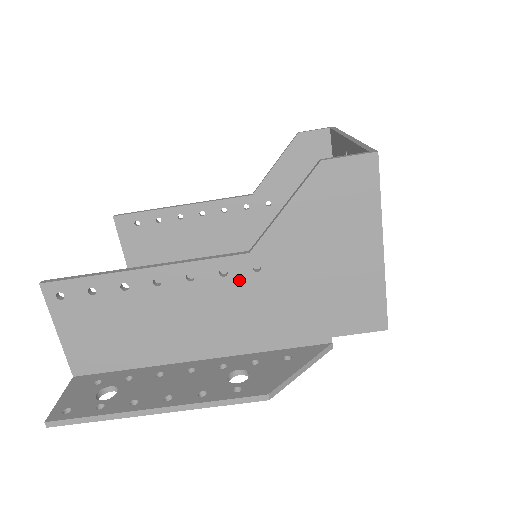
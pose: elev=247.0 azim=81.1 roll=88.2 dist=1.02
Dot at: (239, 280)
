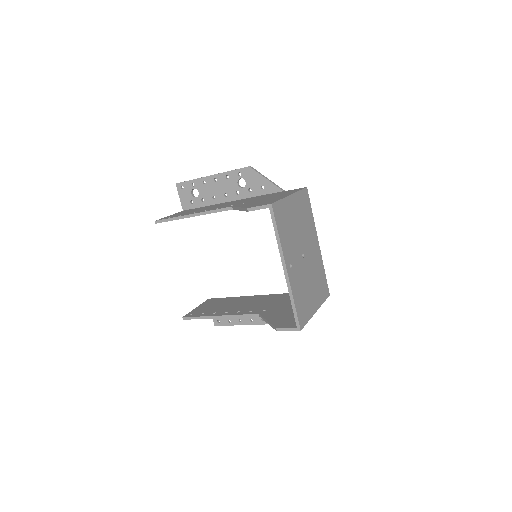
Dot at: occluded
